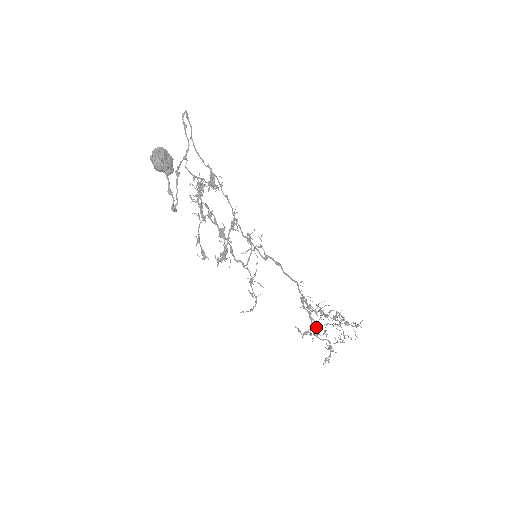
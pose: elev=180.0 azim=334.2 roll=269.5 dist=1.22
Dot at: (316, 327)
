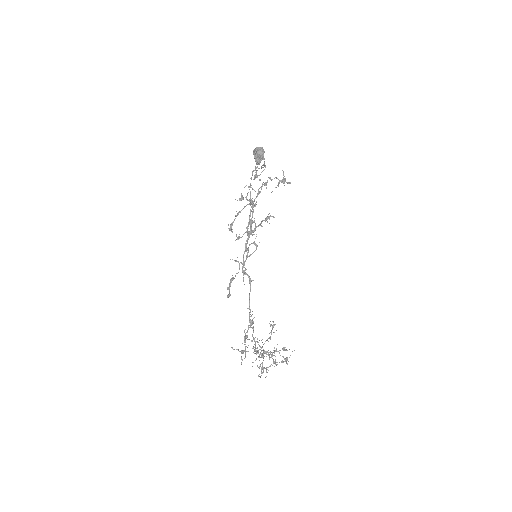
Dot at: (255, 347)
